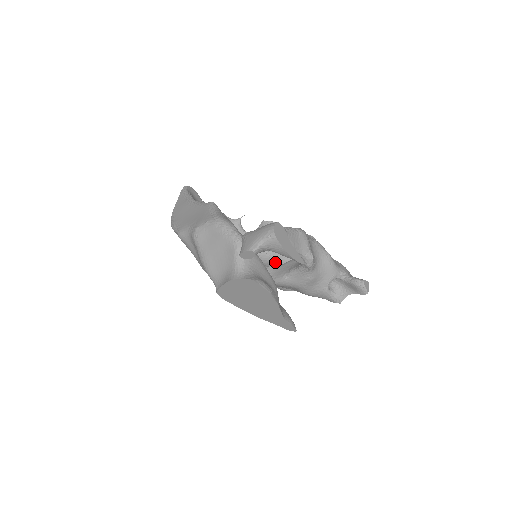
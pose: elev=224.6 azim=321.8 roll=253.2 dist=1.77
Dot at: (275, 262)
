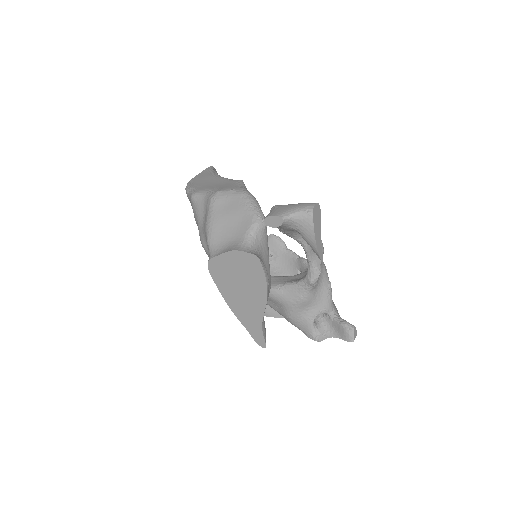
Dot at: occluded
